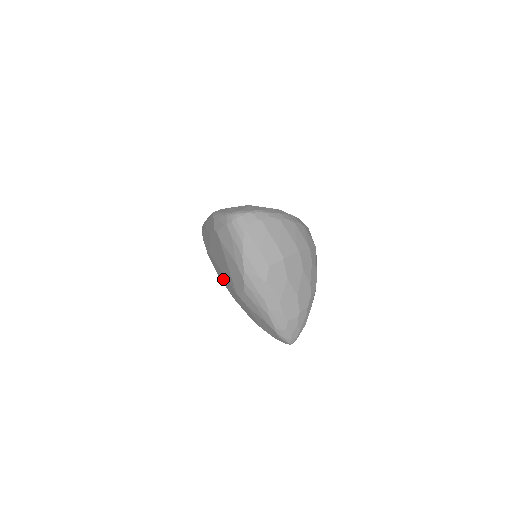
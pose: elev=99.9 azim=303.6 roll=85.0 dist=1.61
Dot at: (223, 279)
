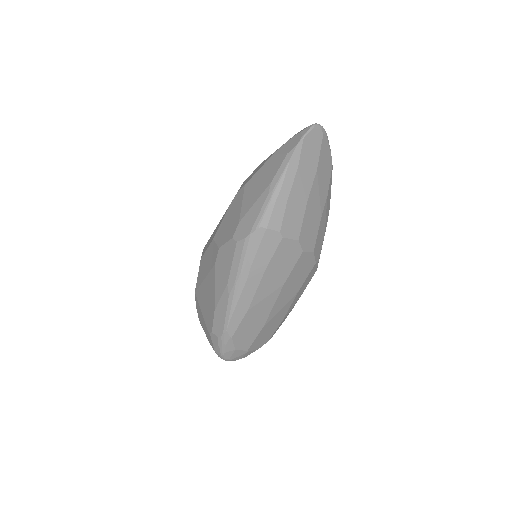
Dot at: (206, 263)
